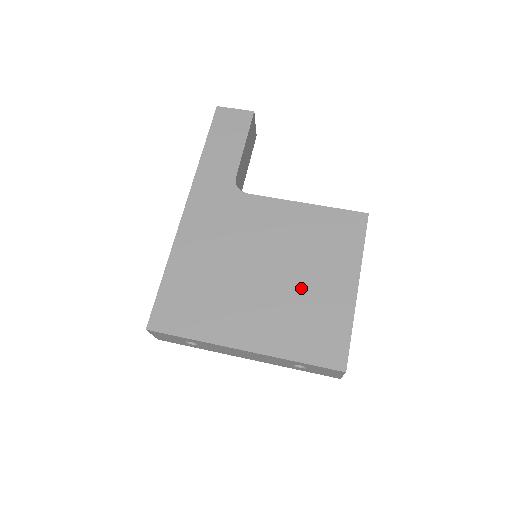
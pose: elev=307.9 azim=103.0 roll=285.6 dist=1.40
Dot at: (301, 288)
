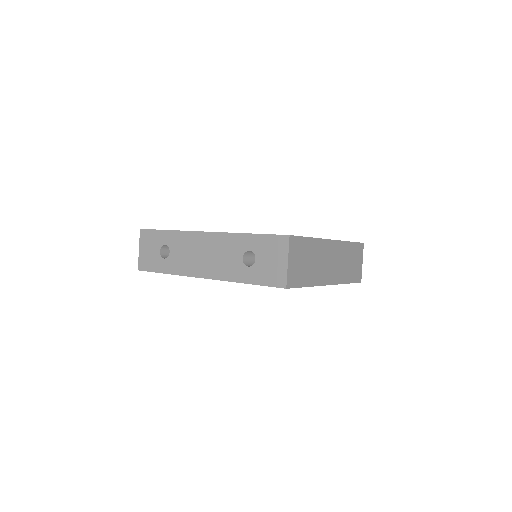
Dot at: occluded
